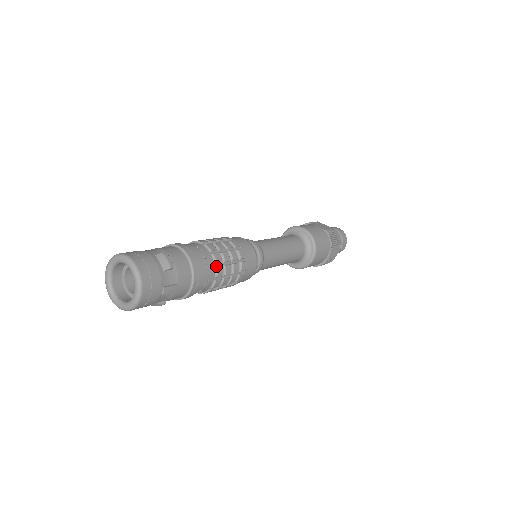
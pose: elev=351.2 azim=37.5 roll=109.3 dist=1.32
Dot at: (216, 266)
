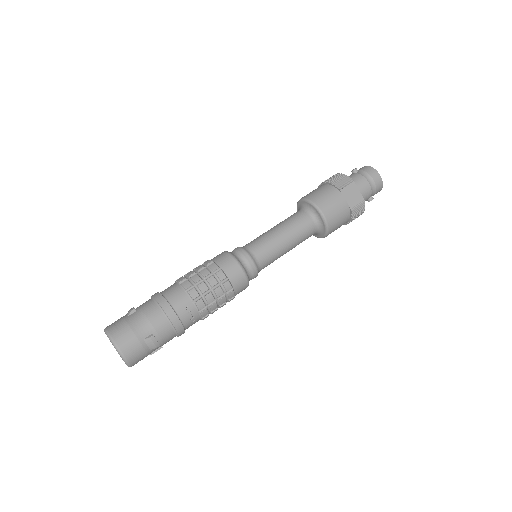
Dot at: (202, 317)
